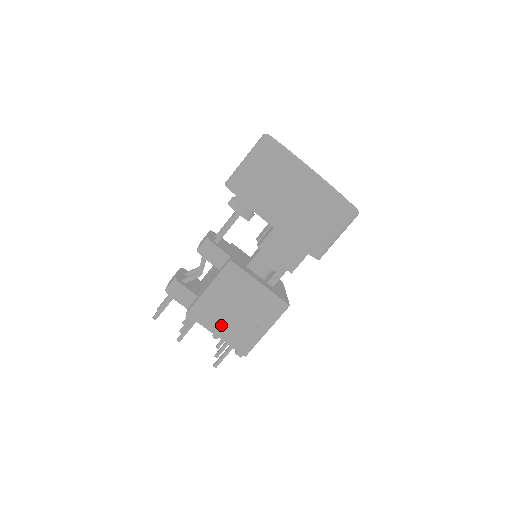
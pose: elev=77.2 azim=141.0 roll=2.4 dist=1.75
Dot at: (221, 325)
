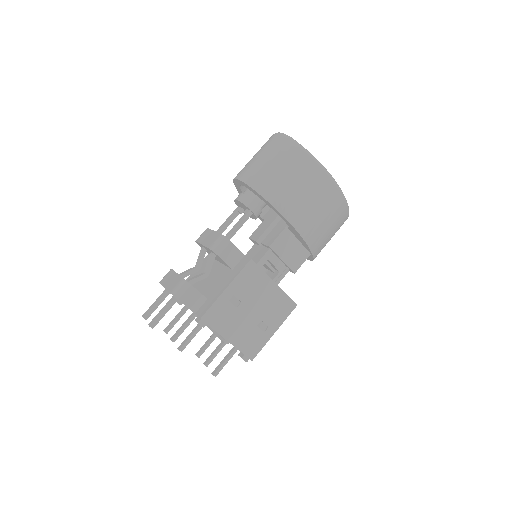
Dot at: (234, 329)
